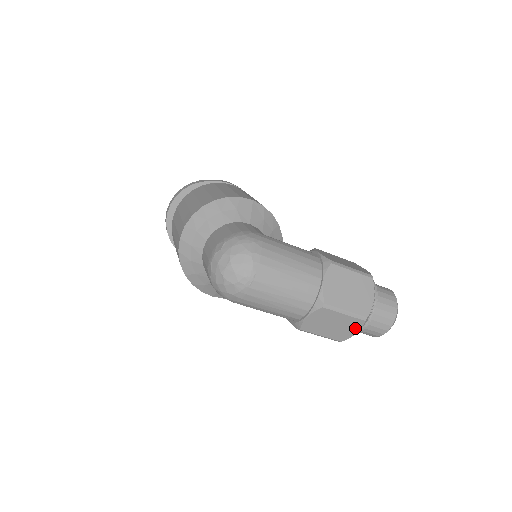
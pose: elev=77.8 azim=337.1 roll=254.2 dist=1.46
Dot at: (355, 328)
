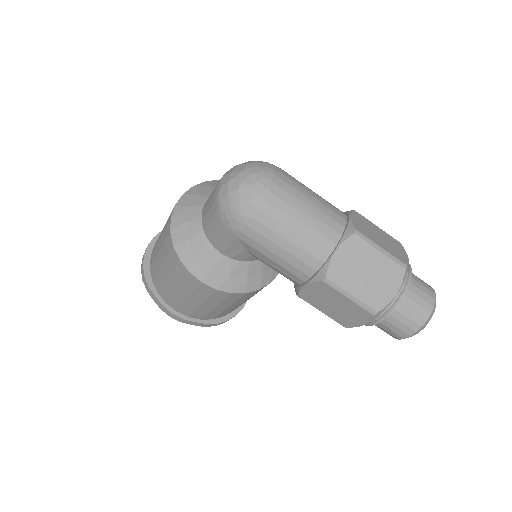
Dot at: (394, 283)
